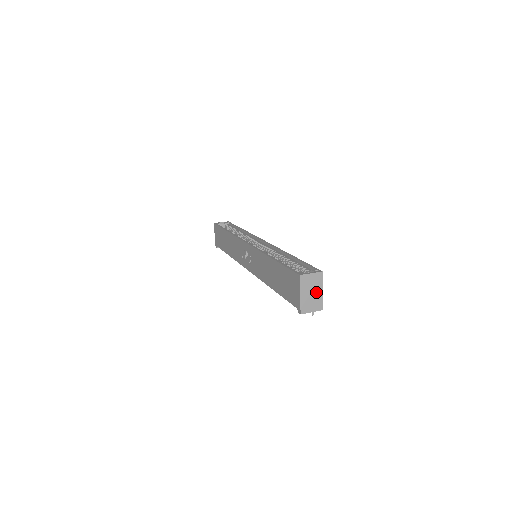
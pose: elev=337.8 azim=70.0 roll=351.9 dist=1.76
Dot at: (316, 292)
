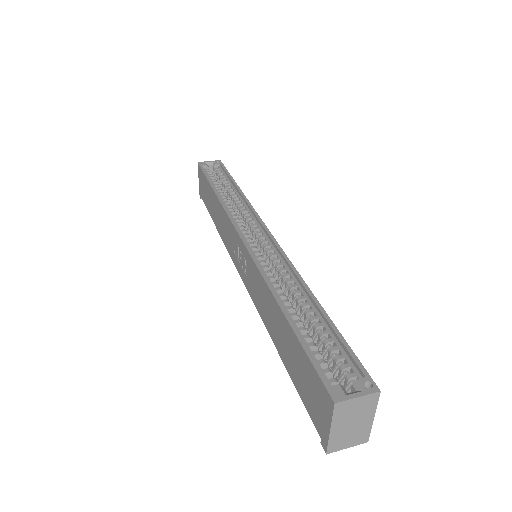
Dot at: (361, 421)
